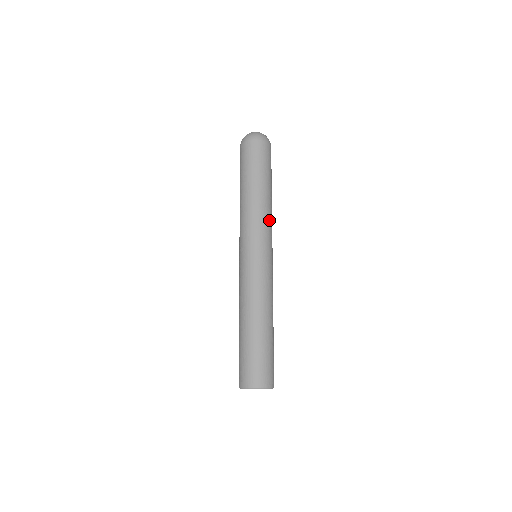
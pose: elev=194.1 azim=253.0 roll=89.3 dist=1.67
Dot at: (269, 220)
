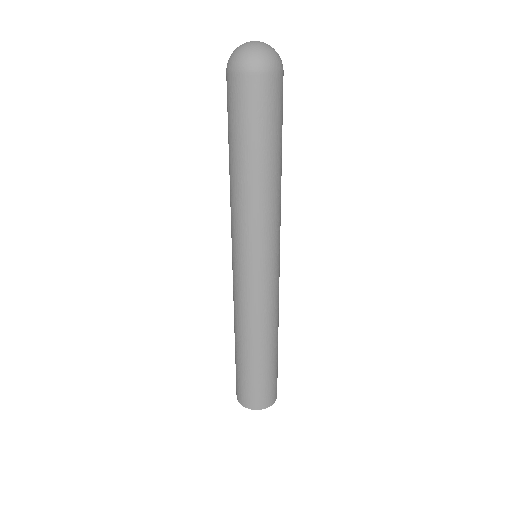
Dot at: (278, 212)
